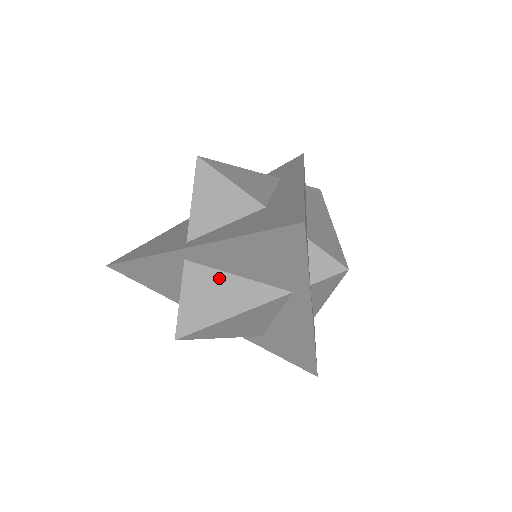
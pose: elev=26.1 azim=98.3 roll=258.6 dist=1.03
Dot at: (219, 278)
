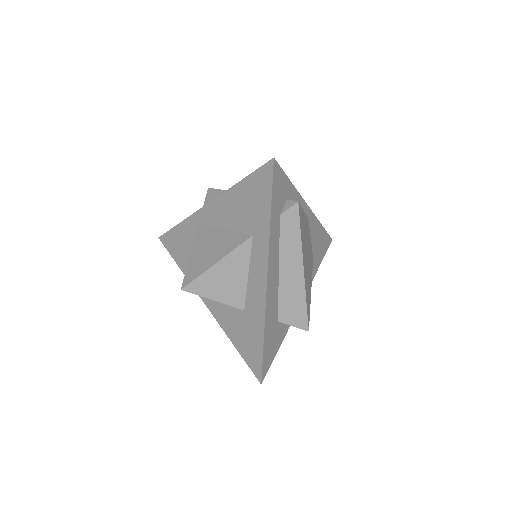
Dot at: occluded
